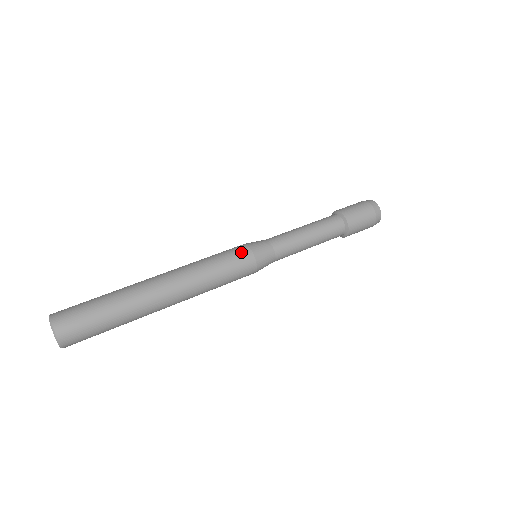
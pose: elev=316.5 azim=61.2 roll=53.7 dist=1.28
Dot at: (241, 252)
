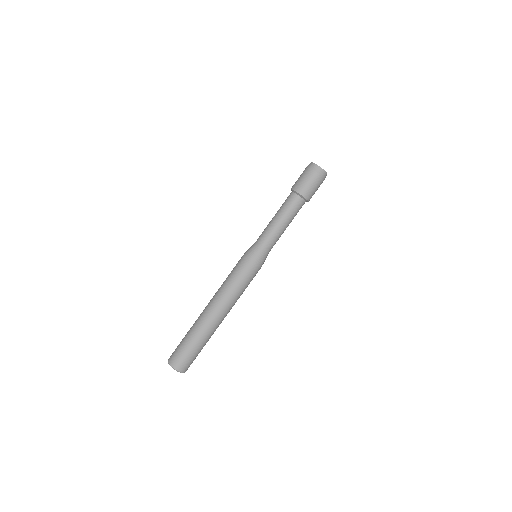
Dot at: (245, 265)
